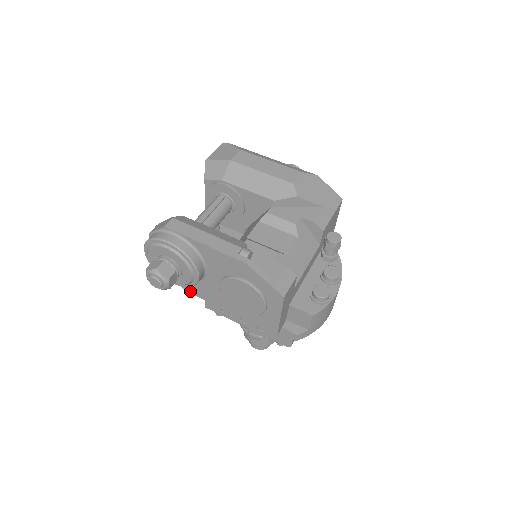
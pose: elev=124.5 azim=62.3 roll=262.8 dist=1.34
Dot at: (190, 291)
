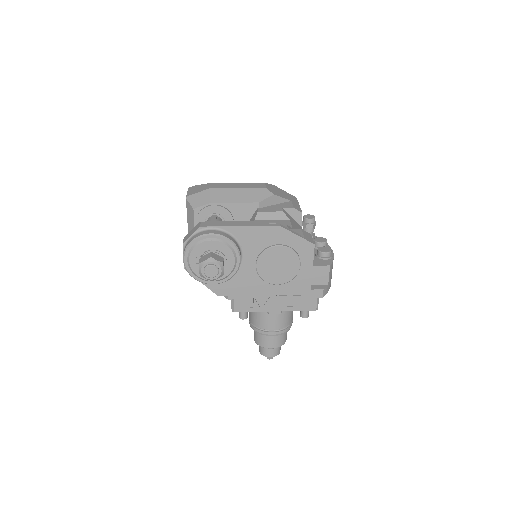
Dot at: (223, 293)
